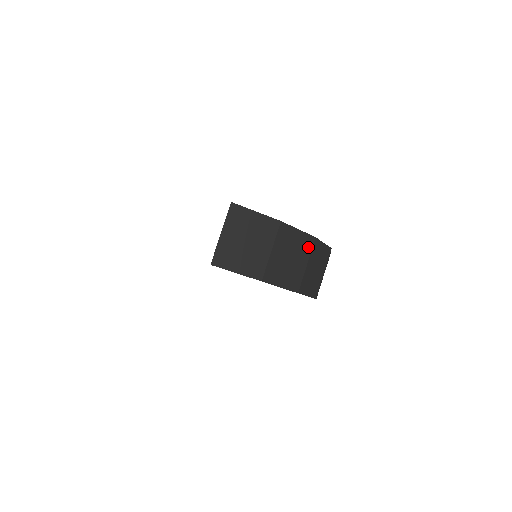
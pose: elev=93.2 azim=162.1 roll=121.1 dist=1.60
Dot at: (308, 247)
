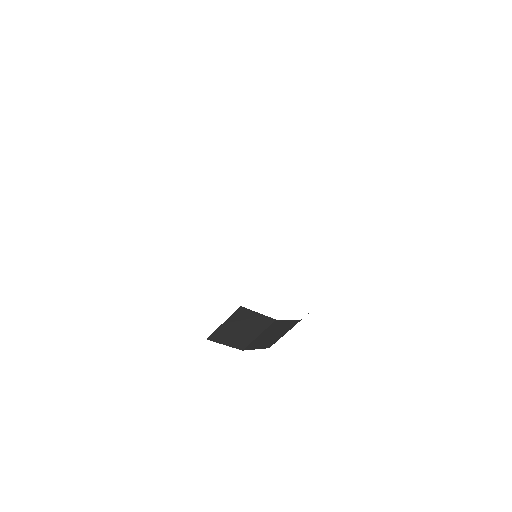
Dot at: (292, 325)
